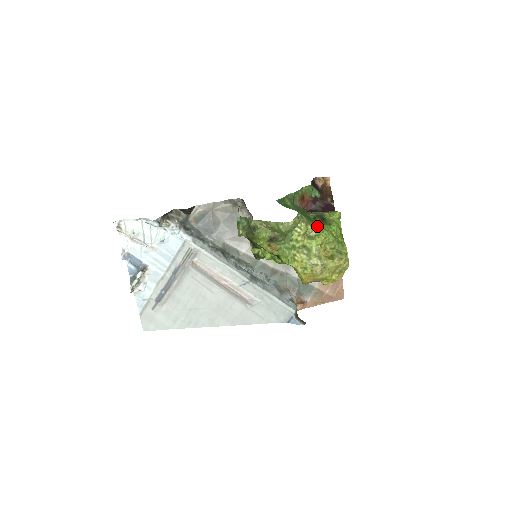
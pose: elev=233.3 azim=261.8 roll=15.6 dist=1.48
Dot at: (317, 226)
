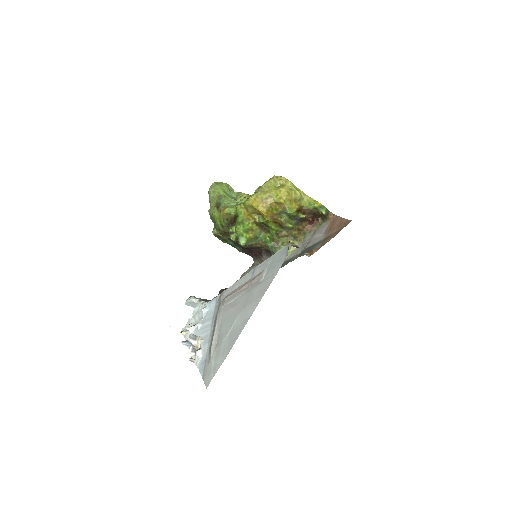
Dot at: occluded
